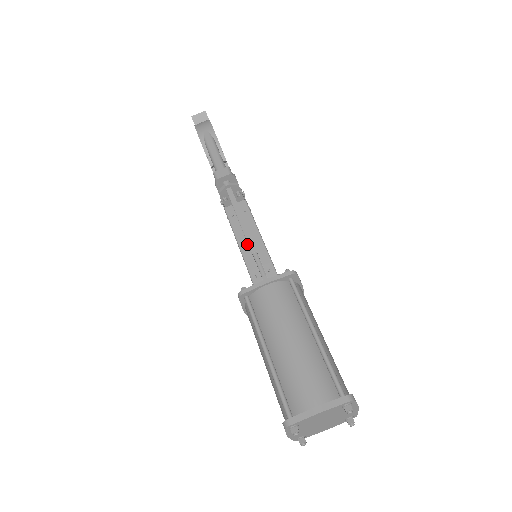
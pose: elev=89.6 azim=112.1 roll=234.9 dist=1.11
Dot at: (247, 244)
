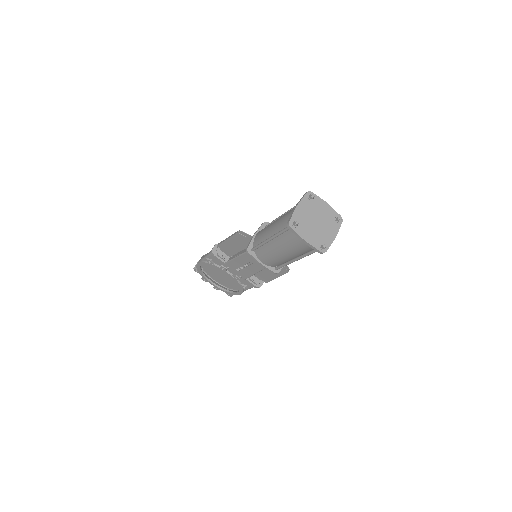
Dot at: (243, 250)
